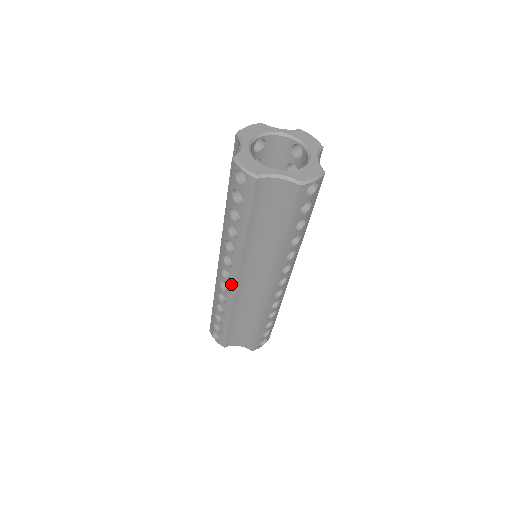
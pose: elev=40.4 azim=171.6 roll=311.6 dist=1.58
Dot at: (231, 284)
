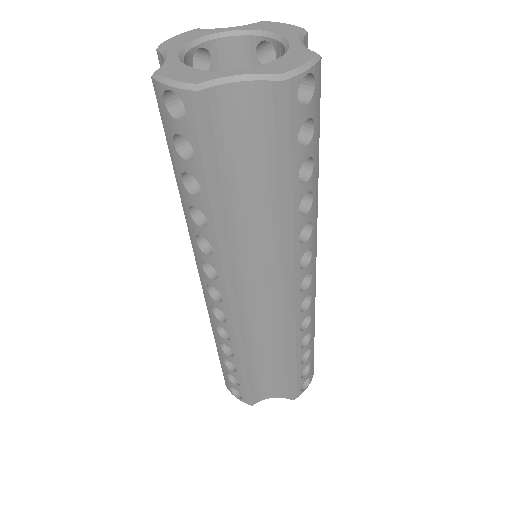
Dot at: (227, 307)
